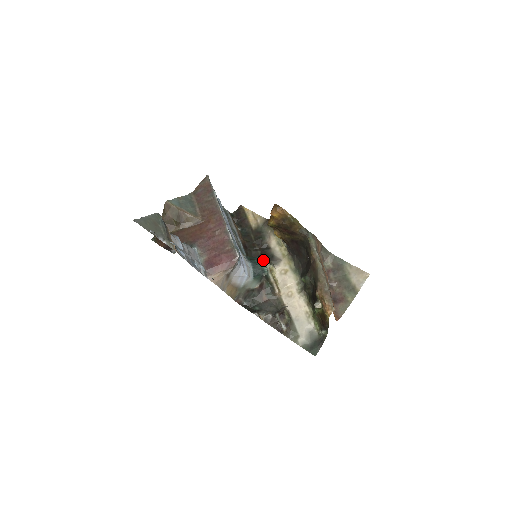
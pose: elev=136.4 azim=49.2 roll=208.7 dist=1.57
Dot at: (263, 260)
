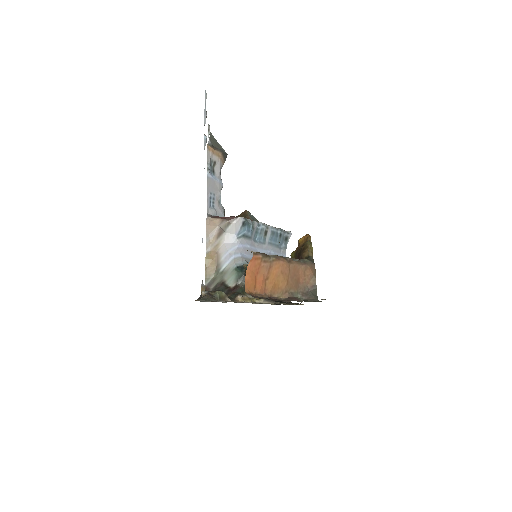
Dot at: occluded
